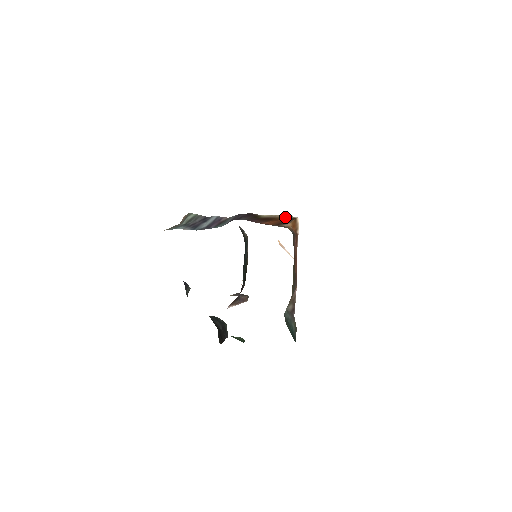
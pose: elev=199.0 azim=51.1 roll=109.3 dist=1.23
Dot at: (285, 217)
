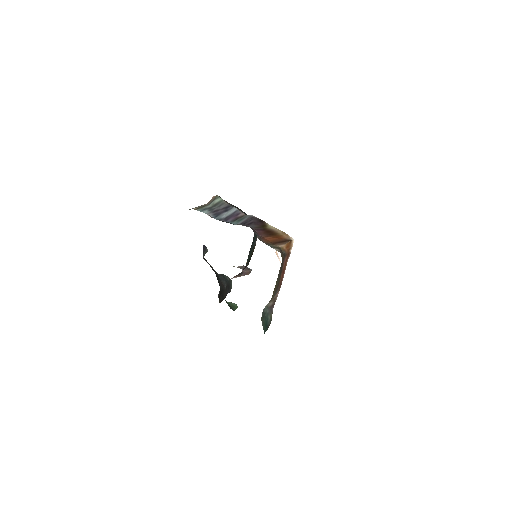
Dot at: (284, 236)
